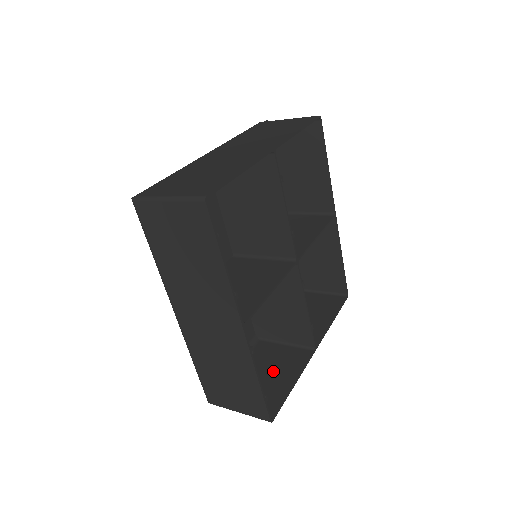
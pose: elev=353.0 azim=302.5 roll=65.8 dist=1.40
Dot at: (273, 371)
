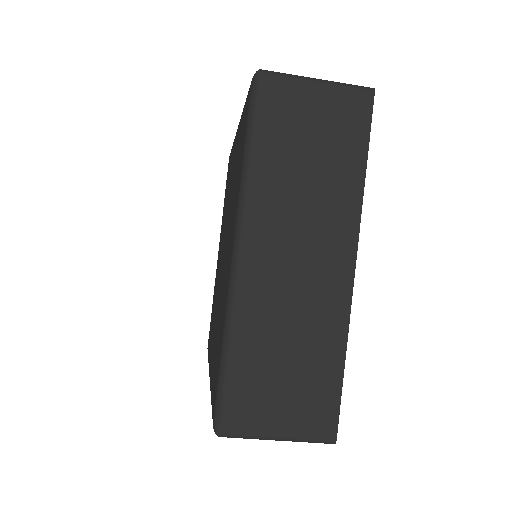
Dot at: occluded
